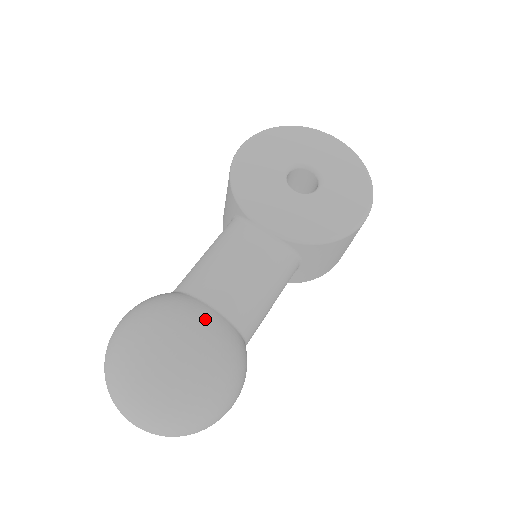
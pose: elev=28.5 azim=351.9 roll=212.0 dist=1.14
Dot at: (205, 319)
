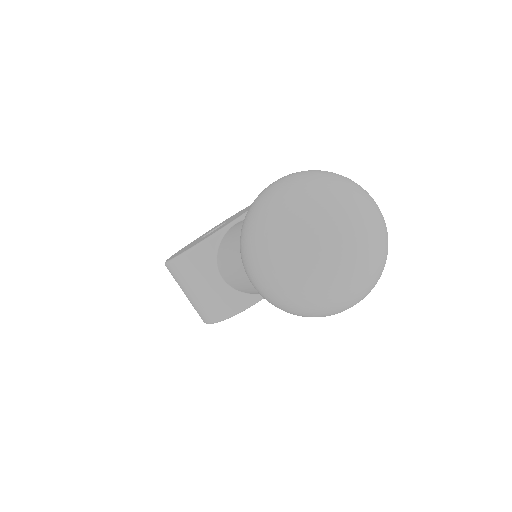
Dot at: occluded
